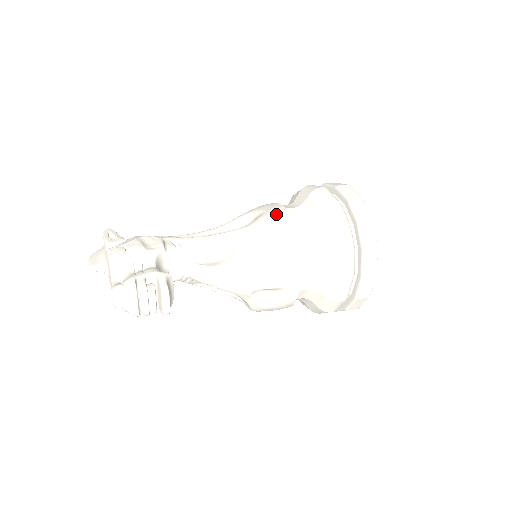
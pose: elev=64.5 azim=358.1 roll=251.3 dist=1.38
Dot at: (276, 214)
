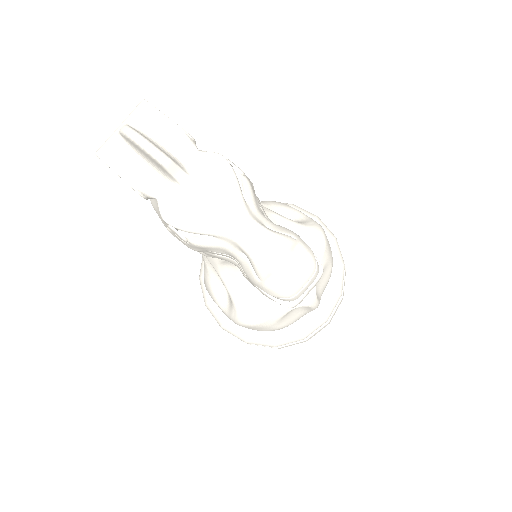
Dot at: occluded
